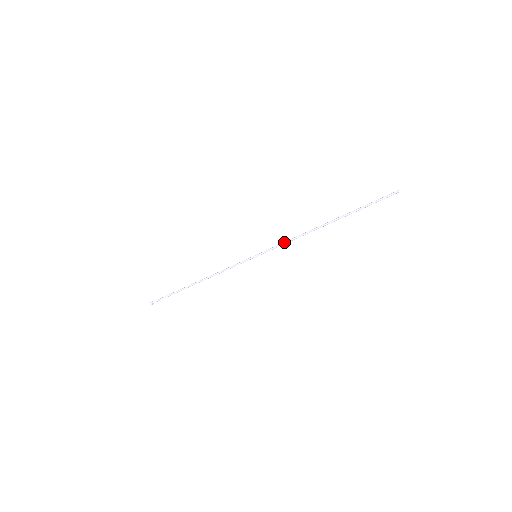
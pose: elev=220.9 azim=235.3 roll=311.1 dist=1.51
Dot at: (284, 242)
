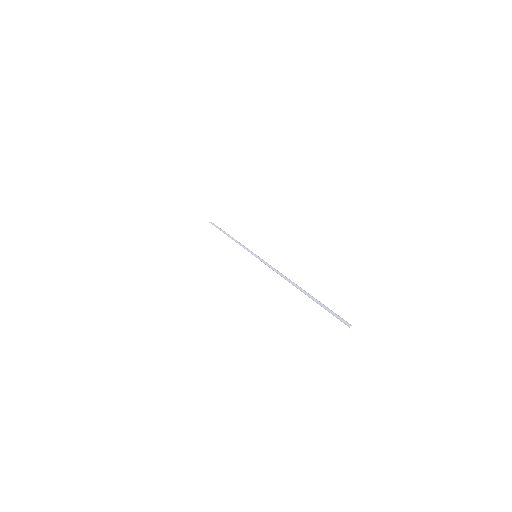
Dot at: occluded
